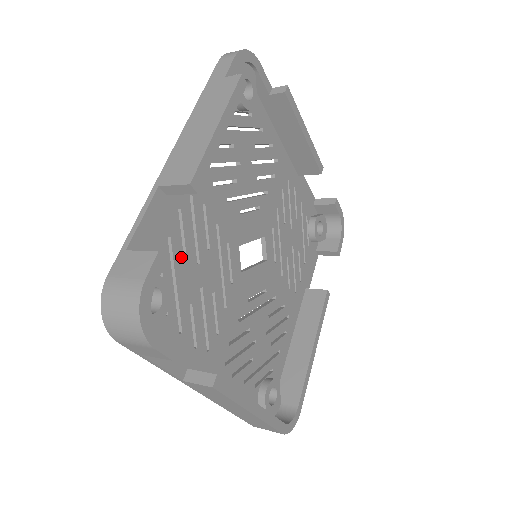
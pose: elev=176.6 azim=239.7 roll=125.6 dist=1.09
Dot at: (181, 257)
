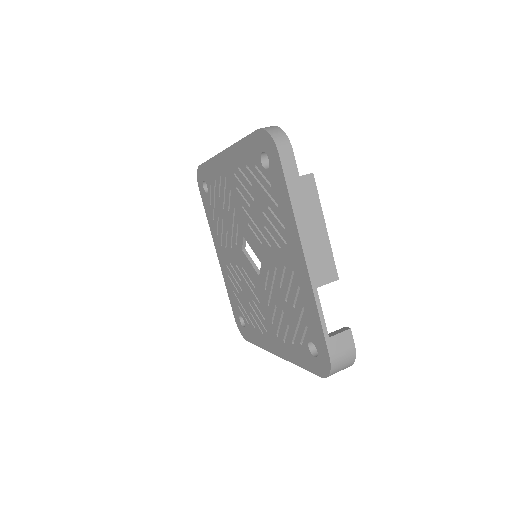
Dot at: occluded
